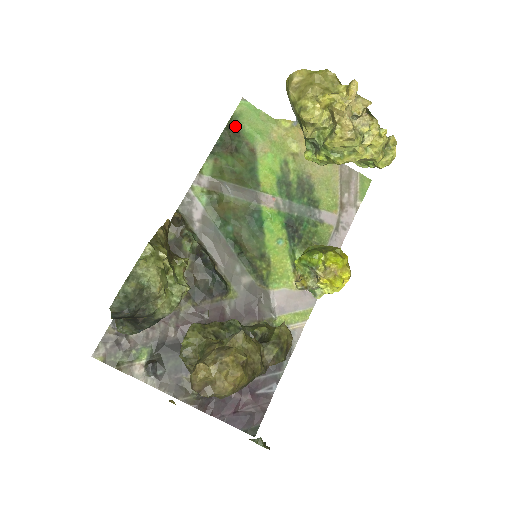
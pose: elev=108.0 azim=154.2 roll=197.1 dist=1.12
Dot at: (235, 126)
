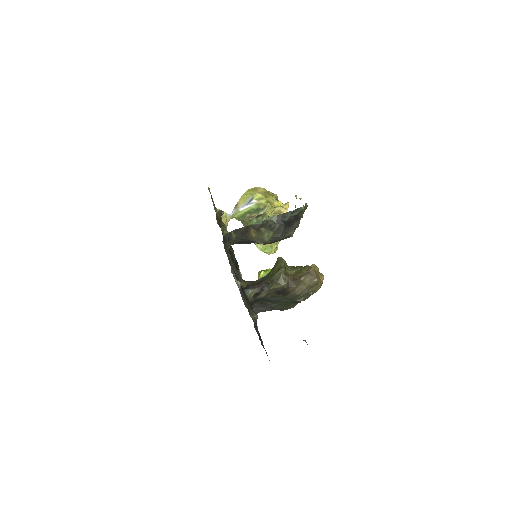
Dot at: occluded
